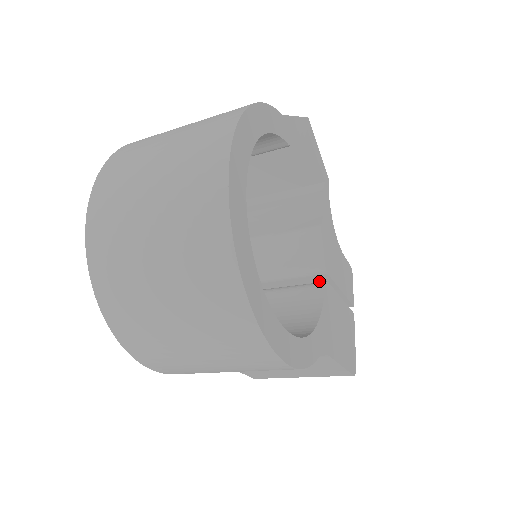
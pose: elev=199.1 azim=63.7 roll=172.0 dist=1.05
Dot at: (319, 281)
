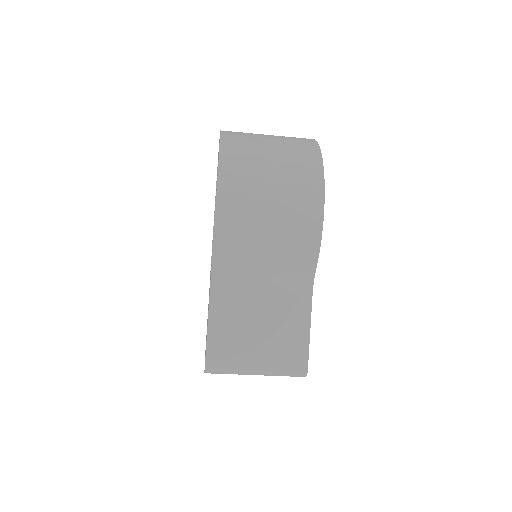
Dot at: occluded
